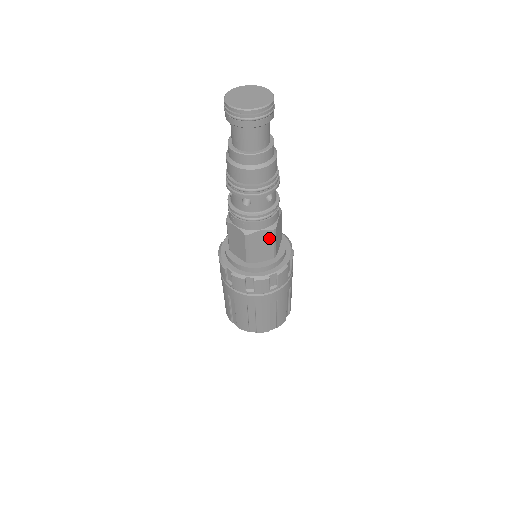
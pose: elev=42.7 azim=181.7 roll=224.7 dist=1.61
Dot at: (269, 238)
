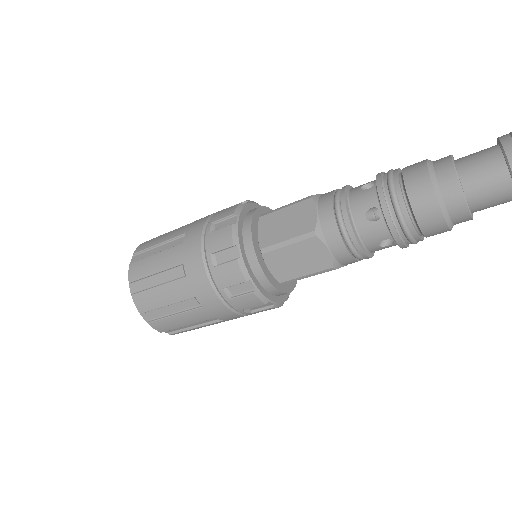
Dot at: occluded
